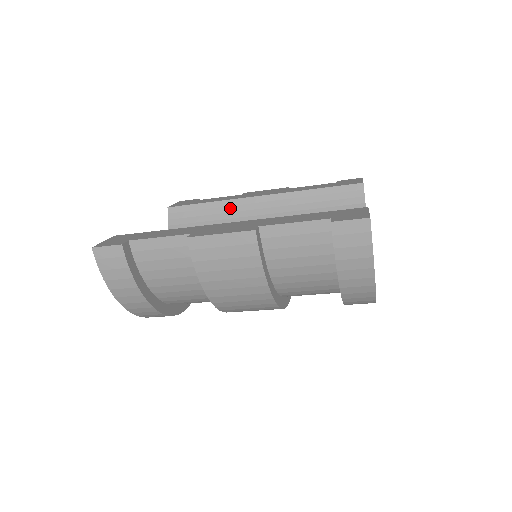
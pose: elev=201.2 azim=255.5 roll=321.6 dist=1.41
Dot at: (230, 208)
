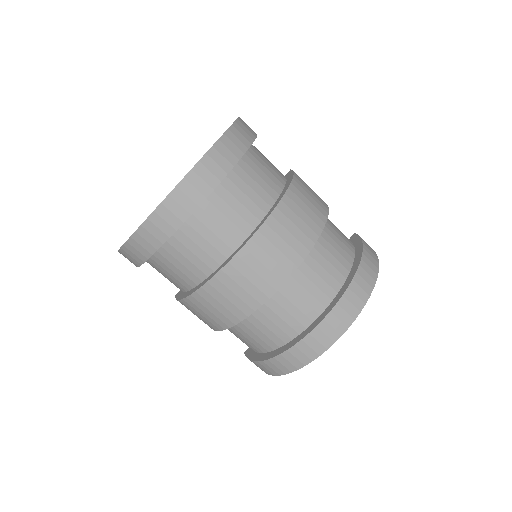
Dot at: occluded
